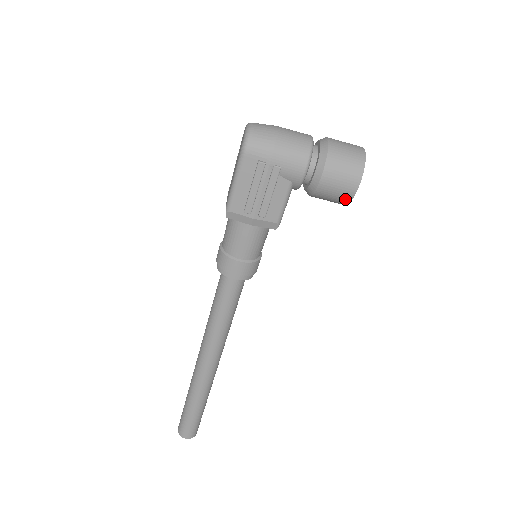
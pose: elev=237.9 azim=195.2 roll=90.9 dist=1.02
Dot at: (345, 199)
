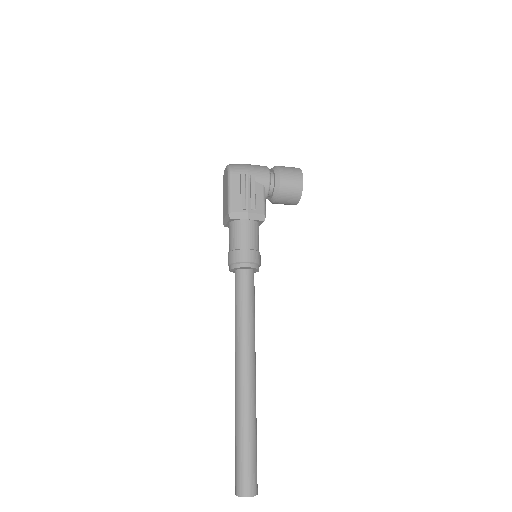
Dot at: (299, 190)
